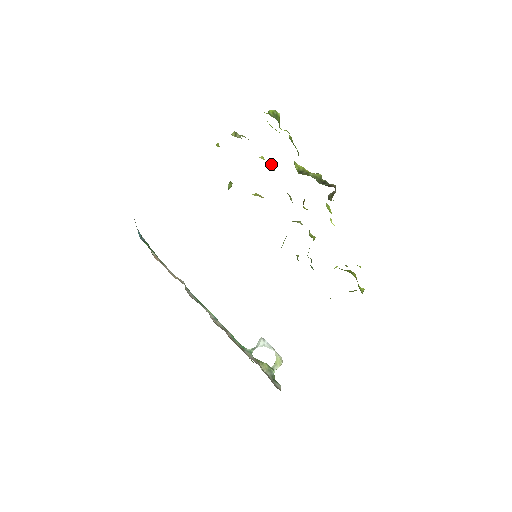
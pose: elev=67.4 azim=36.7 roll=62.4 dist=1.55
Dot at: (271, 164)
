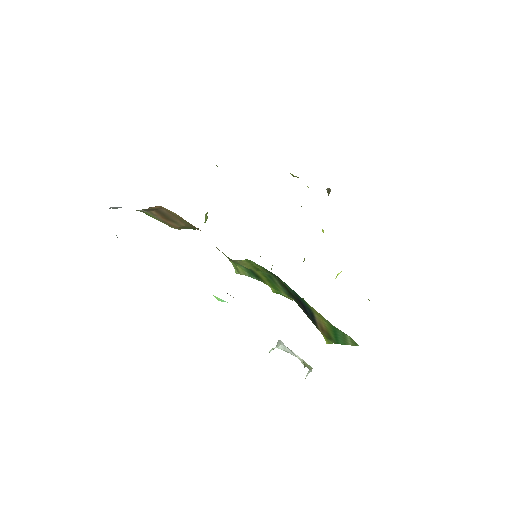
Dot at: occluded
